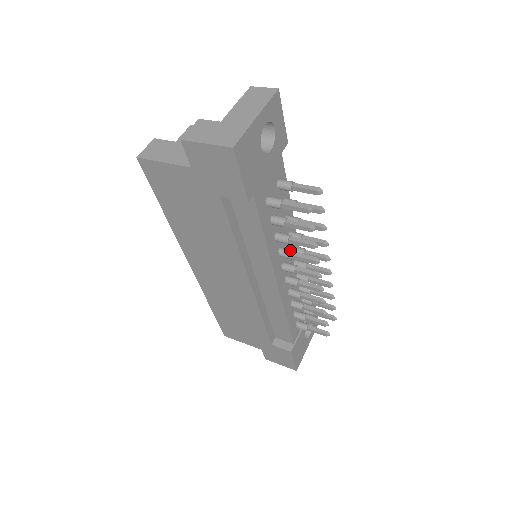
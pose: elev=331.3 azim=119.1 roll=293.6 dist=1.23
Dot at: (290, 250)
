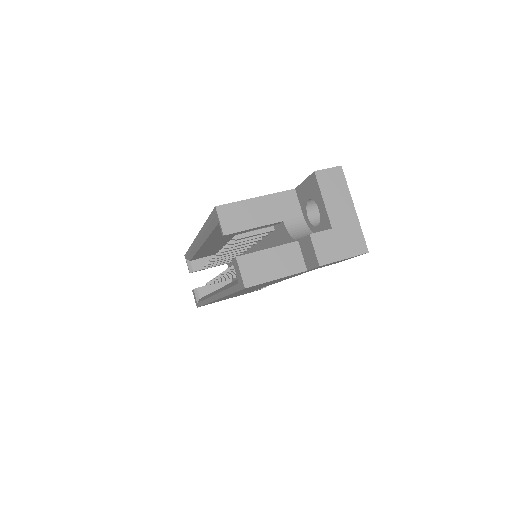
Dot at: occluded
